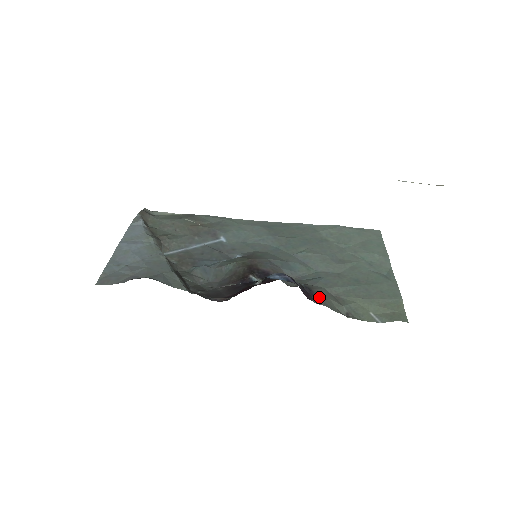
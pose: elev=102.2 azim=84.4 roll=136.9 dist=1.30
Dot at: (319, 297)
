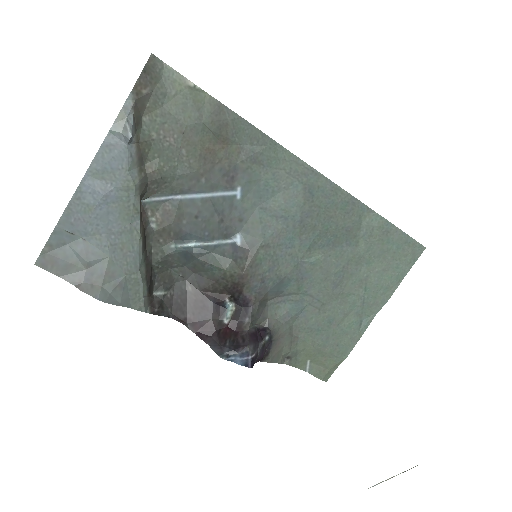
Dot at: (273, 351)
